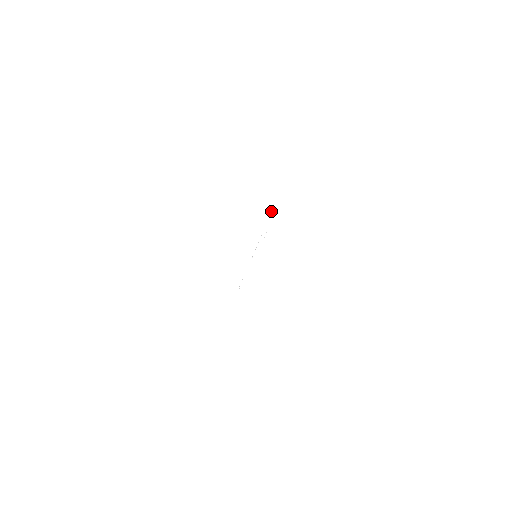
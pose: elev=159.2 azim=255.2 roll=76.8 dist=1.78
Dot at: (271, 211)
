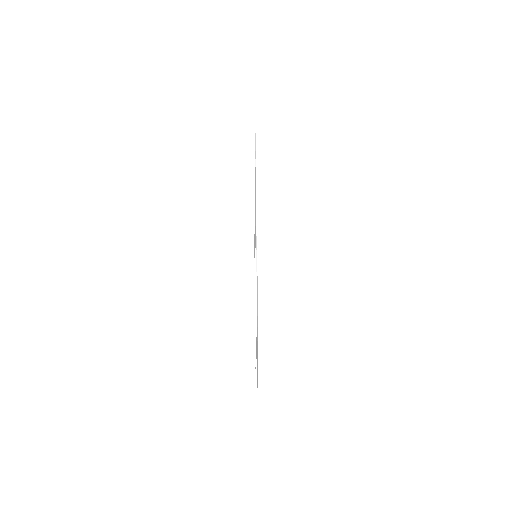
Dot at: (255, 172)
